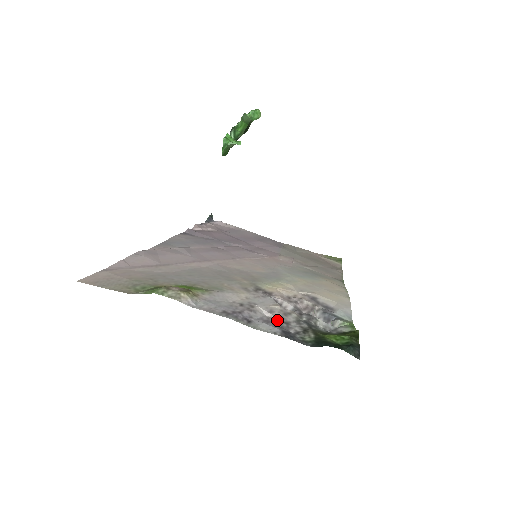
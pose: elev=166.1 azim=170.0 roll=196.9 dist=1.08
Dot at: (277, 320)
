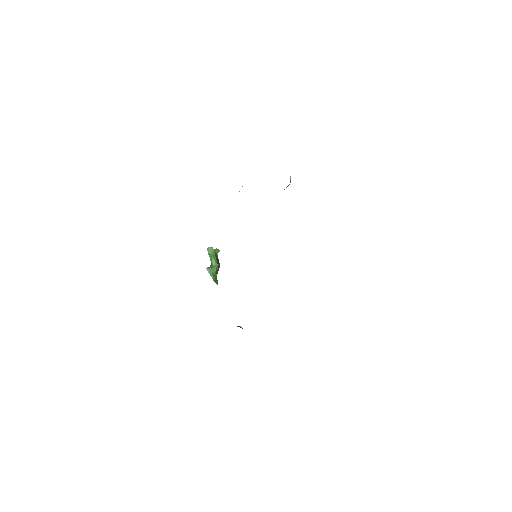
Dot at: occluded
